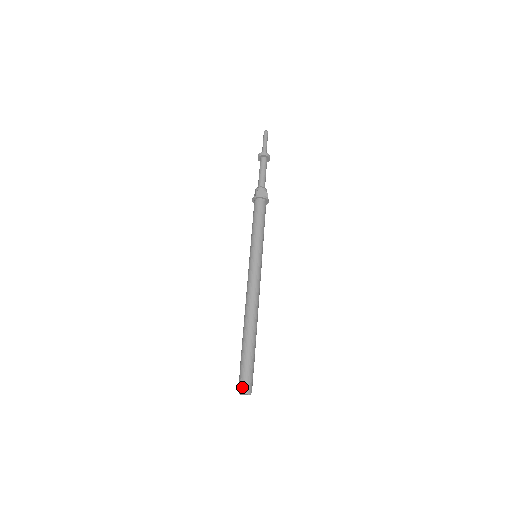
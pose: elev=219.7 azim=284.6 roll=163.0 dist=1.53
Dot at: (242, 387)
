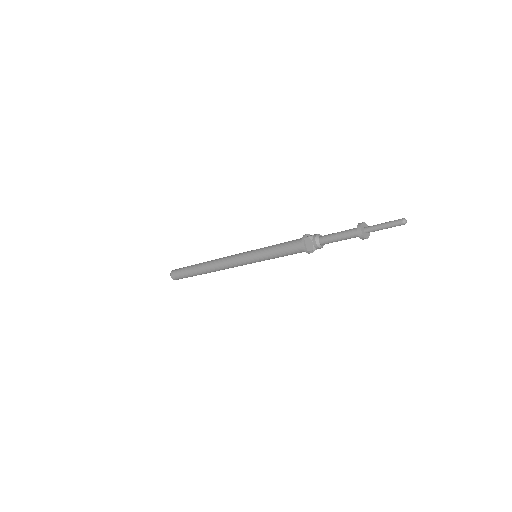
Dot at: occluded
